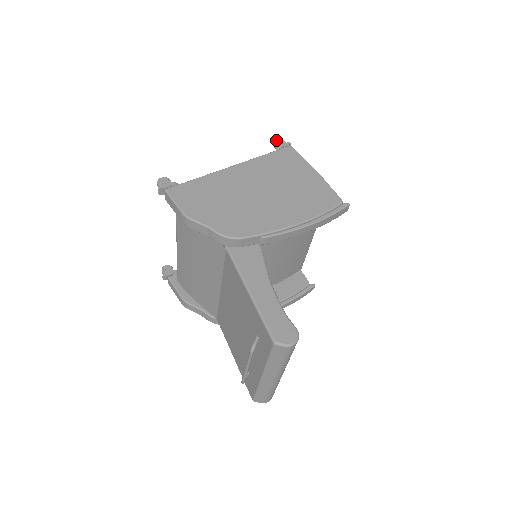
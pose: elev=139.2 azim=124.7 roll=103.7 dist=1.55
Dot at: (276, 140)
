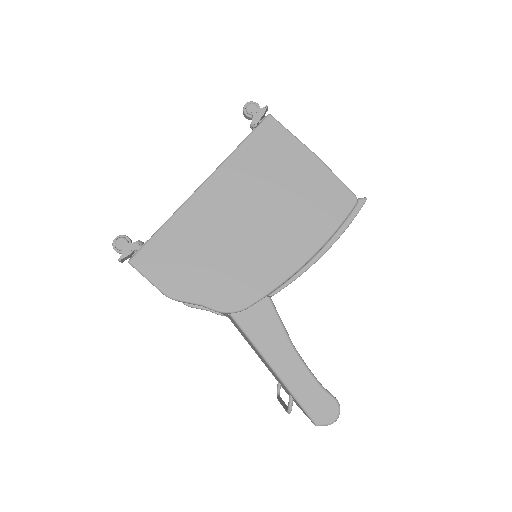
Dot at: (246, 108)
